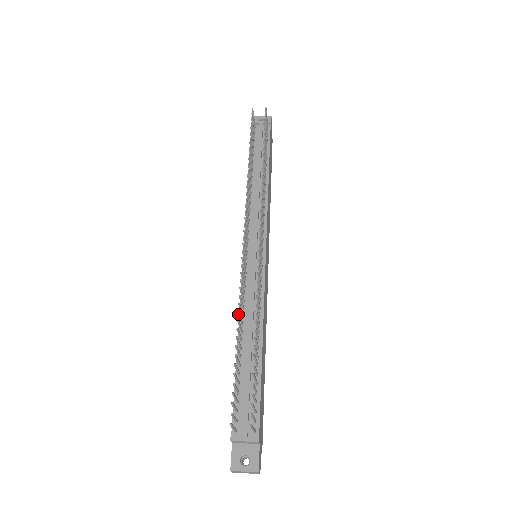
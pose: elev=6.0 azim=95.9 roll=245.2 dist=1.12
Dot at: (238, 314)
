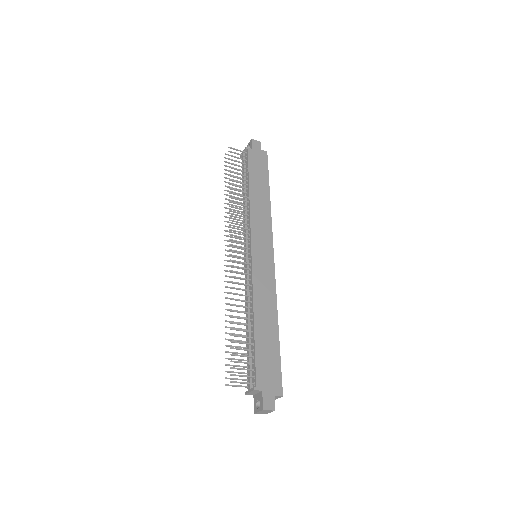
Dot at: (228, 310)
